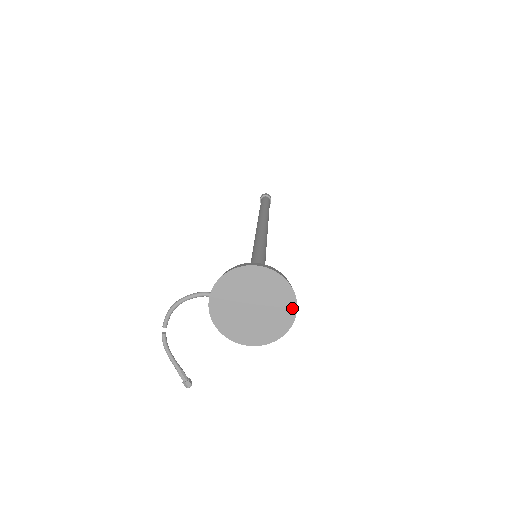
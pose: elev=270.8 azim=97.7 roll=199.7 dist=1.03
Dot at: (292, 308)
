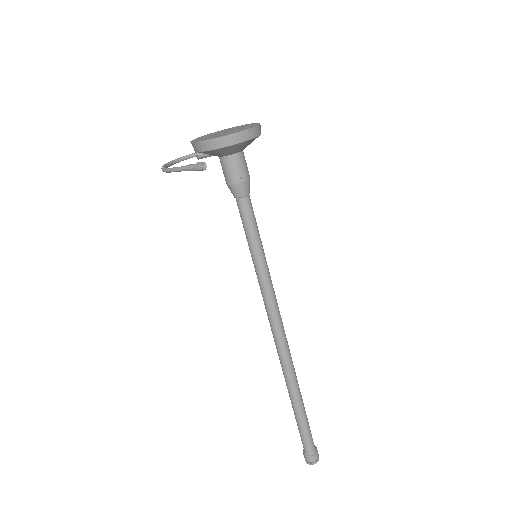
Dot at: (253, 124)
